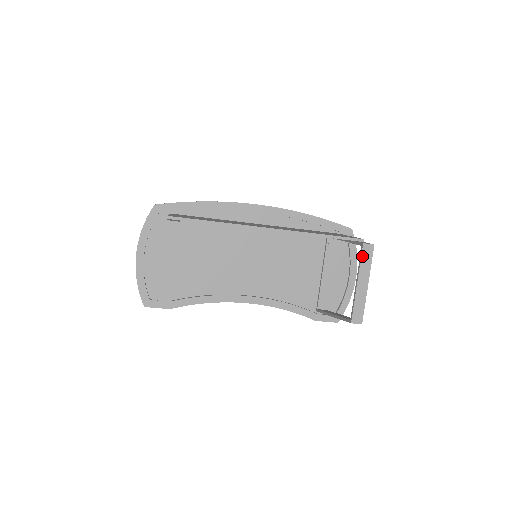
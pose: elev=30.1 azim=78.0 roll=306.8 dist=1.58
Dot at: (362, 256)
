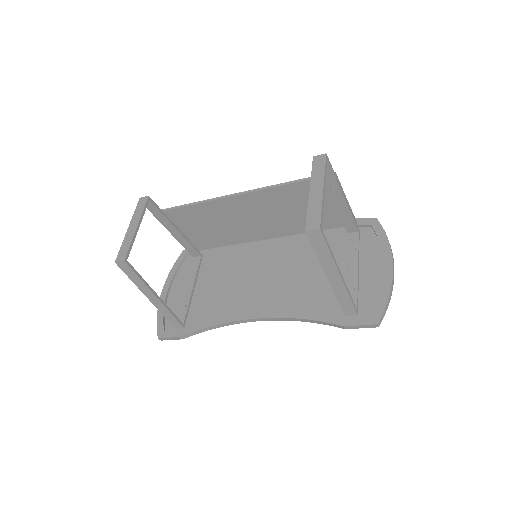
Dot at: (313, 167)
